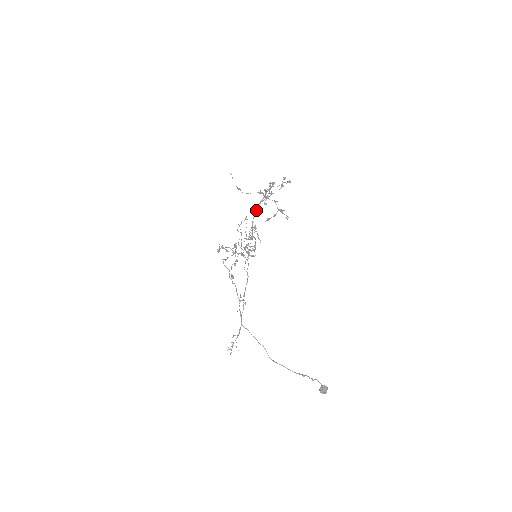
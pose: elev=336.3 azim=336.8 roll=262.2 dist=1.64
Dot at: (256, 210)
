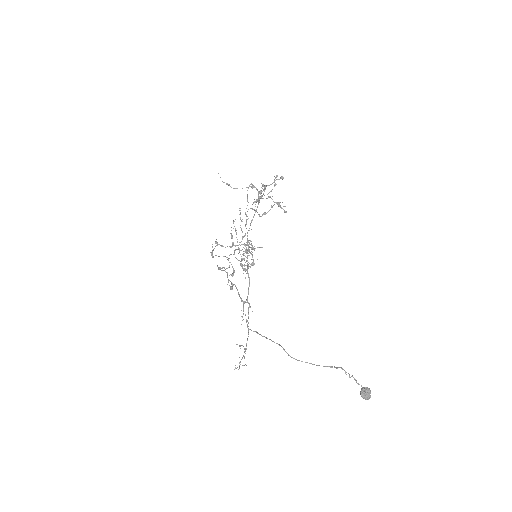
Dot at: (250, 224)
